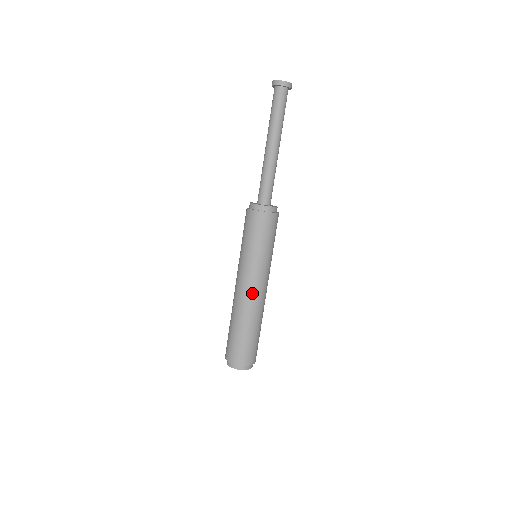
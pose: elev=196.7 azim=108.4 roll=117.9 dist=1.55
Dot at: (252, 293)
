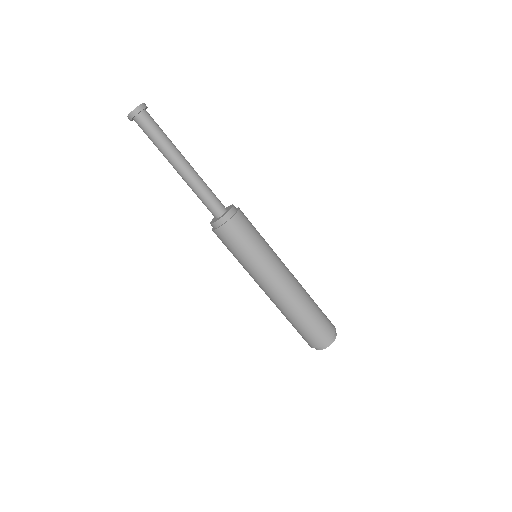
Dot at: (272, 292)
